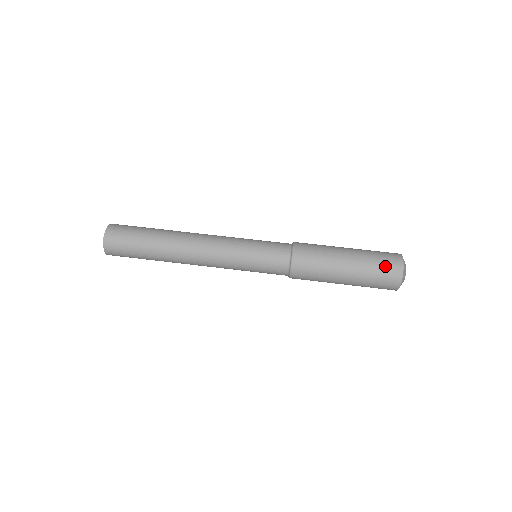
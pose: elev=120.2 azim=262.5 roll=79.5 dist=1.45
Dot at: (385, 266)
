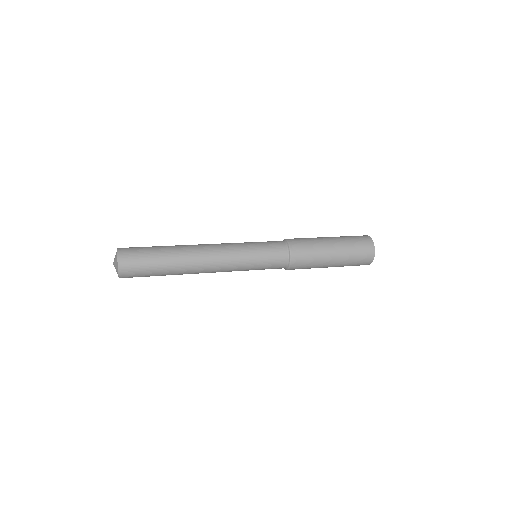
Dot at: occluded
